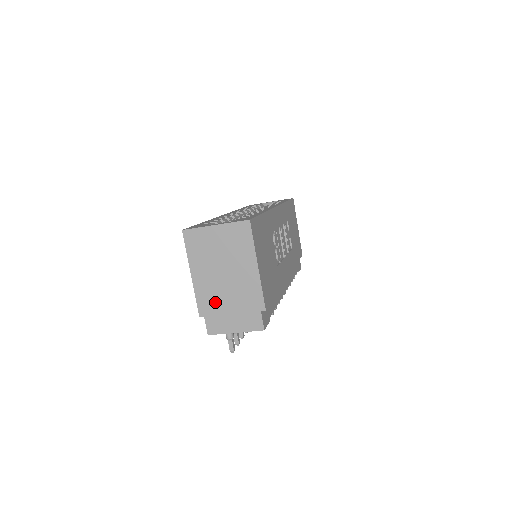
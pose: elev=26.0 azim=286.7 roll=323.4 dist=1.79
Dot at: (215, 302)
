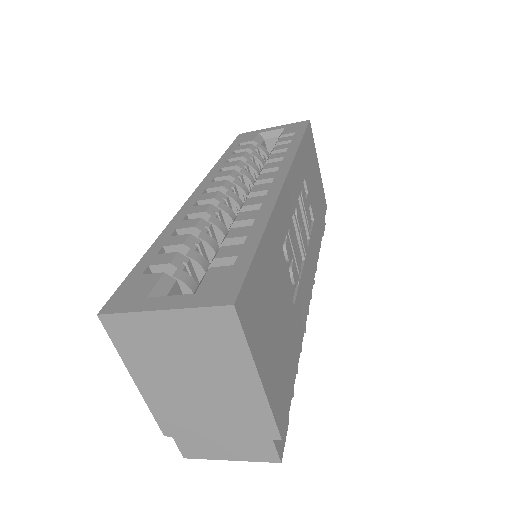
Dot at: (187, 421)
